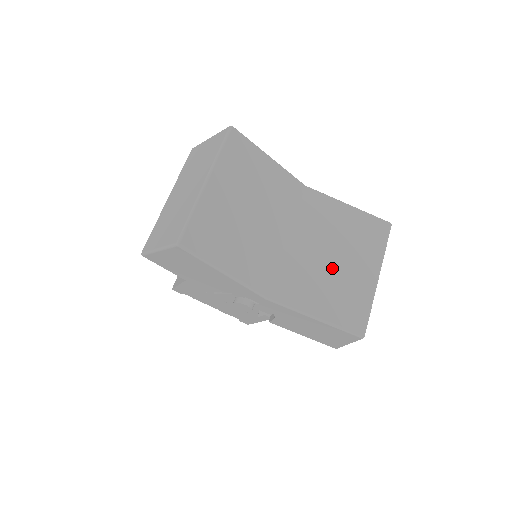
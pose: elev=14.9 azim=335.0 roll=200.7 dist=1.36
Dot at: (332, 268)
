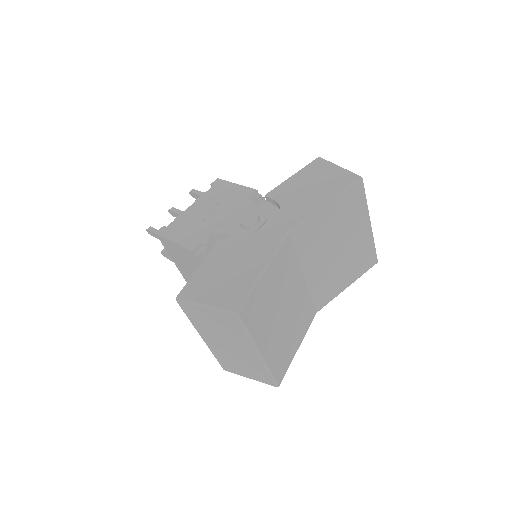
Dot at: (341, 256)
